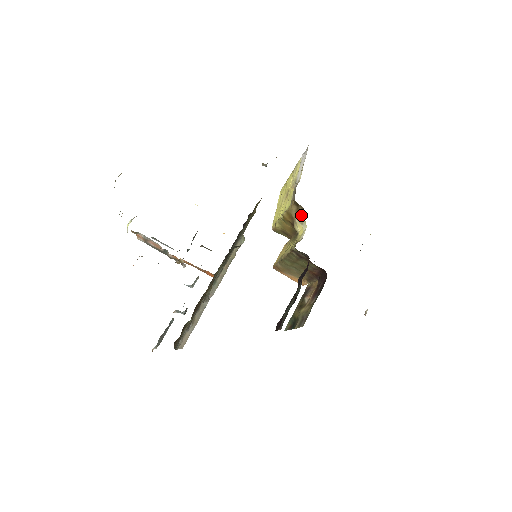
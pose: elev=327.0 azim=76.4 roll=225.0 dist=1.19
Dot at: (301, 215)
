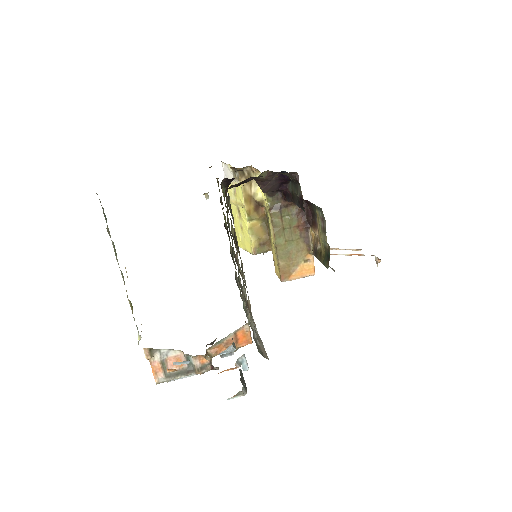
Dot at: occluded
